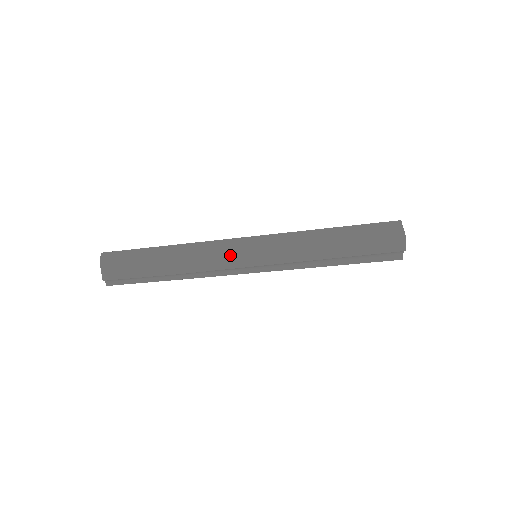
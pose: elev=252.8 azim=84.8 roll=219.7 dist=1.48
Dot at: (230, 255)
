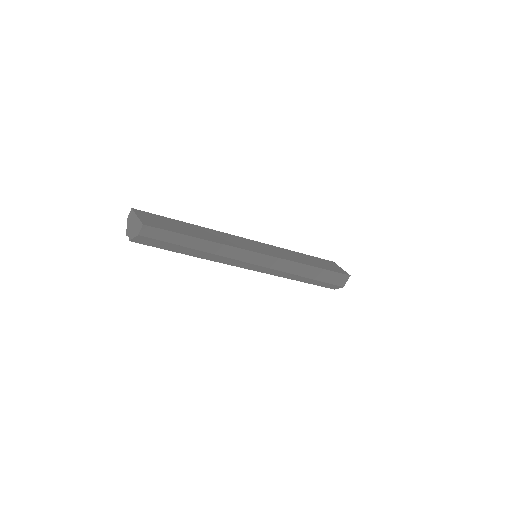
Dot at: (243, 263)
